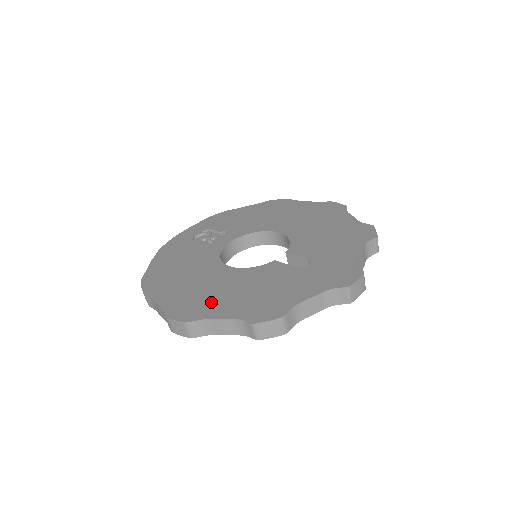
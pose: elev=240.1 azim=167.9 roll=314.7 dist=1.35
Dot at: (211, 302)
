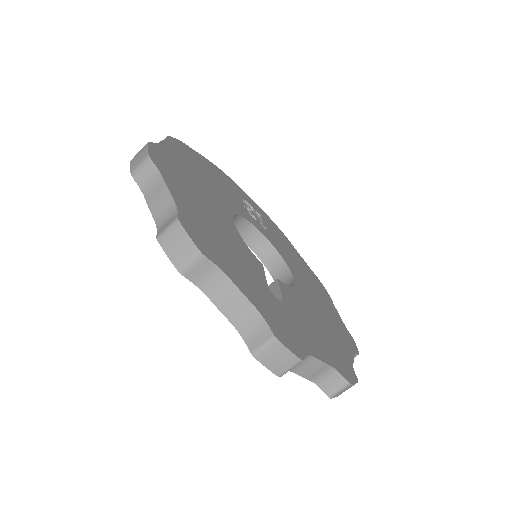
Dot at: (185, 188)
